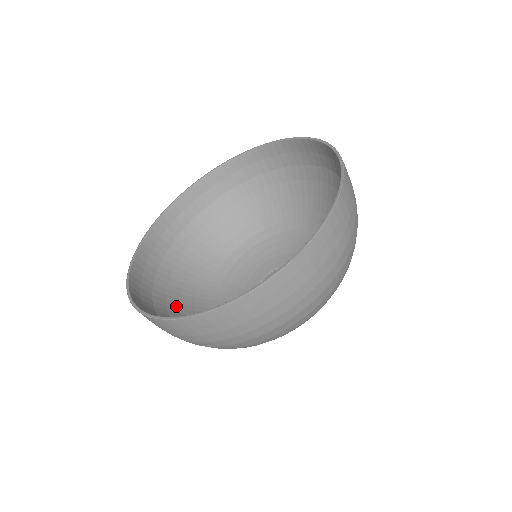
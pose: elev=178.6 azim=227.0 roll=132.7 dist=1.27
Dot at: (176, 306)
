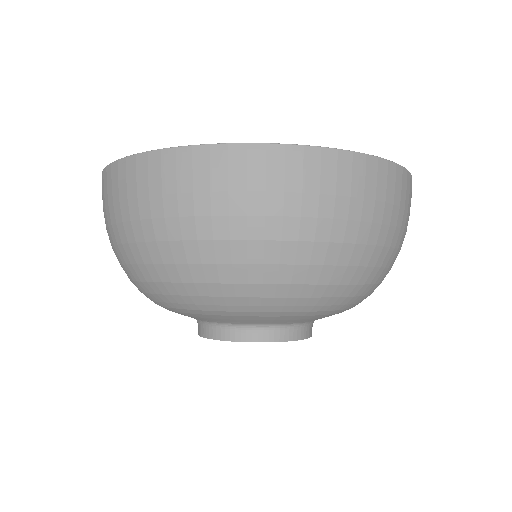
Dot at: occluded
